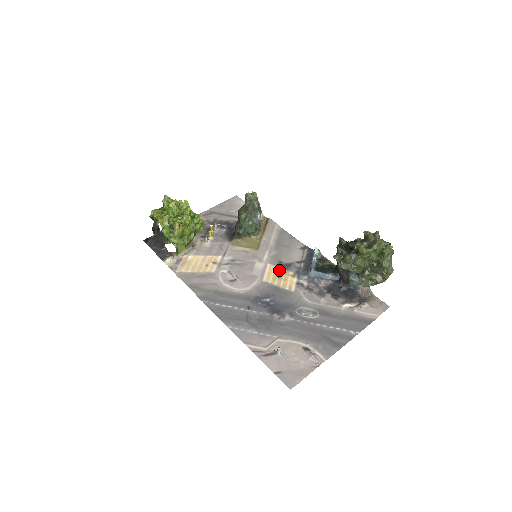
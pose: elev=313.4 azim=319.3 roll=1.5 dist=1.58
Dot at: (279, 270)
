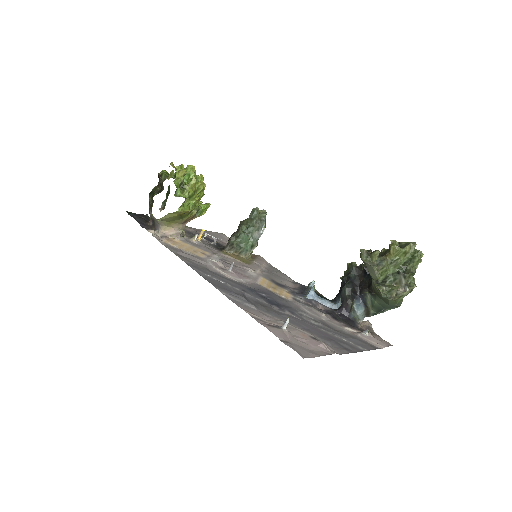
Dot at: (273, 284)
